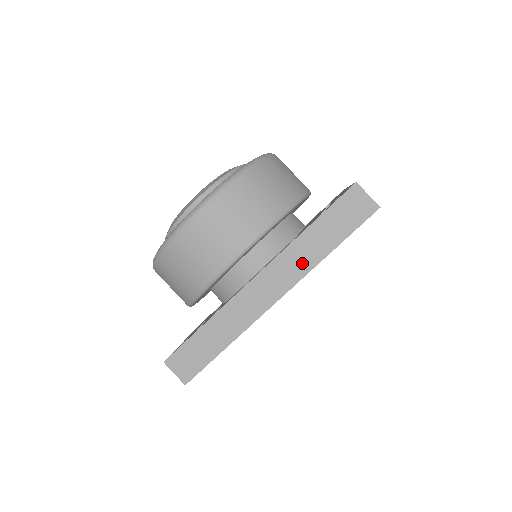
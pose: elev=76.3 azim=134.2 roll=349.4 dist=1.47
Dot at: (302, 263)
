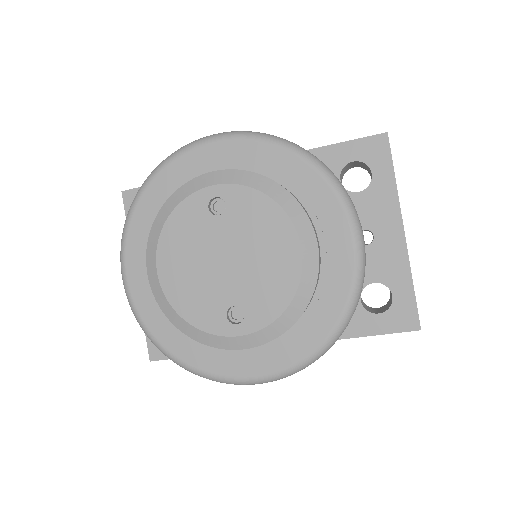
Dot at: occluded
